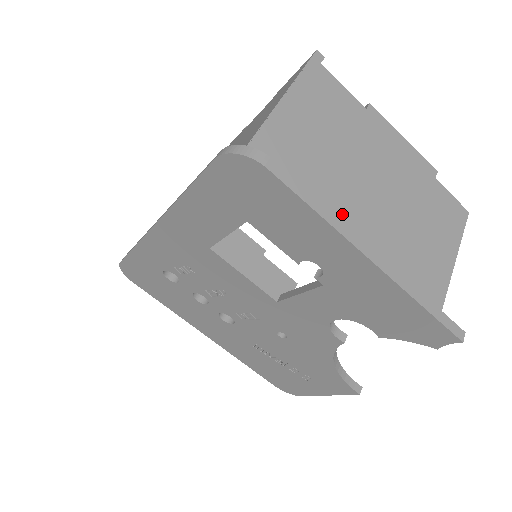
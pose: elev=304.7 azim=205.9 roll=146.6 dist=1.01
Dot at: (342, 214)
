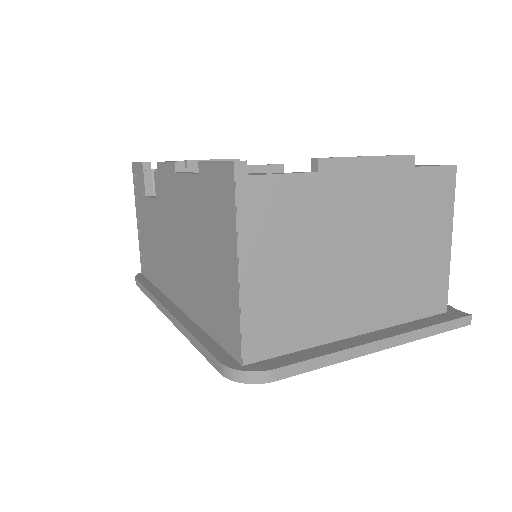
Dot at: (343, 316)
